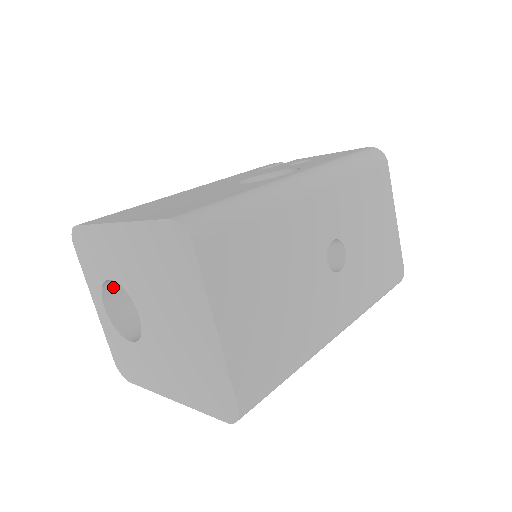
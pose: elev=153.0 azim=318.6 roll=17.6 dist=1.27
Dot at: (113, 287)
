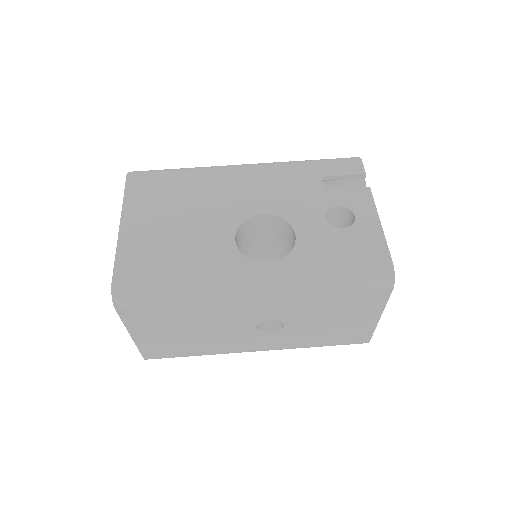
Dot at: occluded
